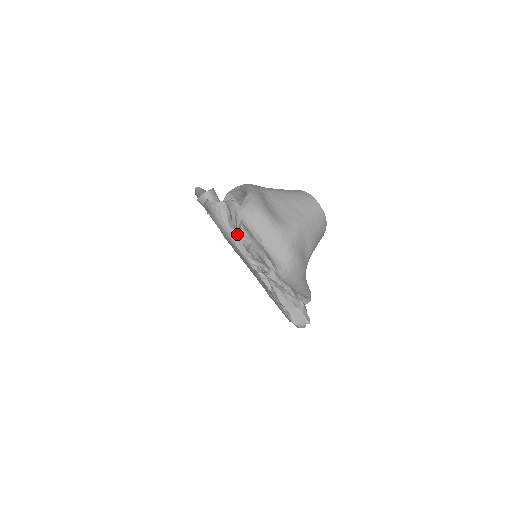
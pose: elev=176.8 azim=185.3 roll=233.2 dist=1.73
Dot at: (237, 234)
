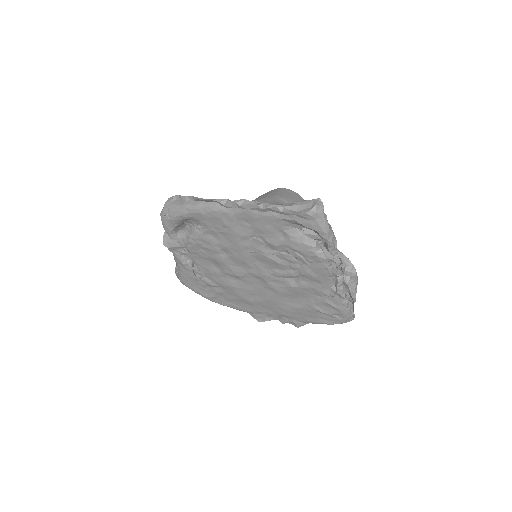
Dot at: (193, 197)
